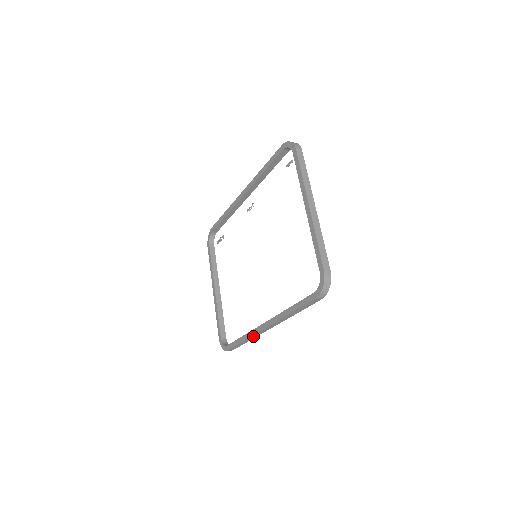
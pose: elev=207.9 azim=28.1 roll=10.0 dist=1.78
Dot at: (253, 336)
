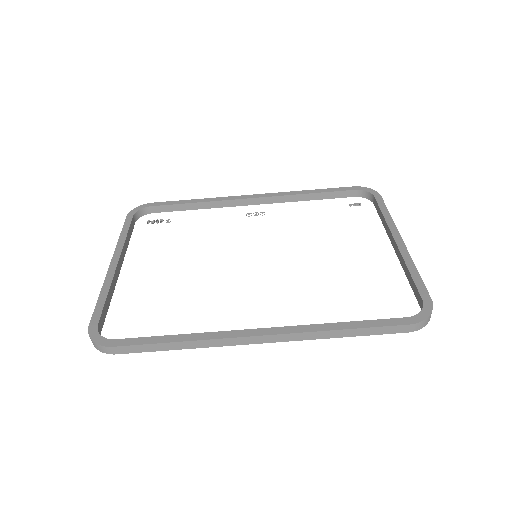
Dot at: (212, 341)
